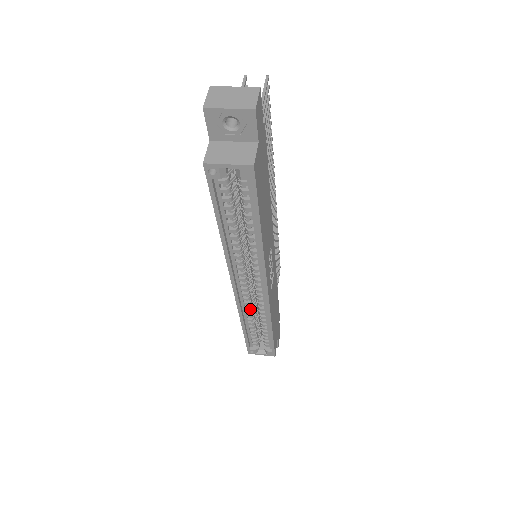
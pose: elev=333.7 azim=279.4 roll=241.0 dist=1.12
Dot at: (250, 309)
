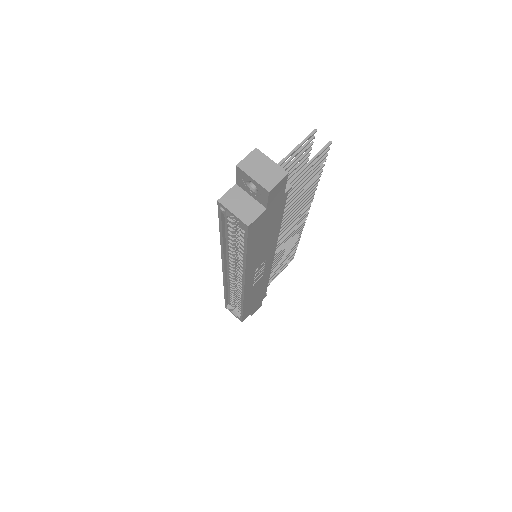
Dot at: (233, 286)
